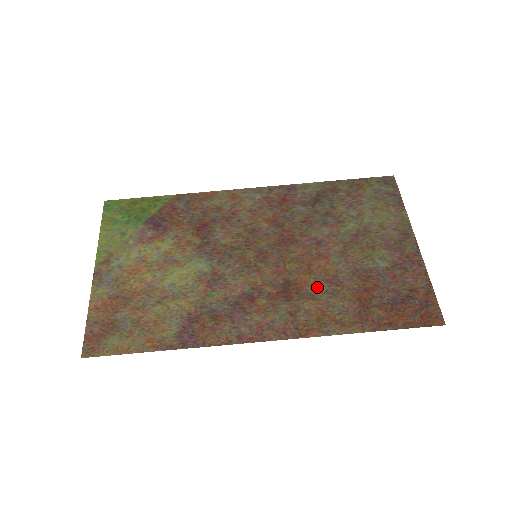
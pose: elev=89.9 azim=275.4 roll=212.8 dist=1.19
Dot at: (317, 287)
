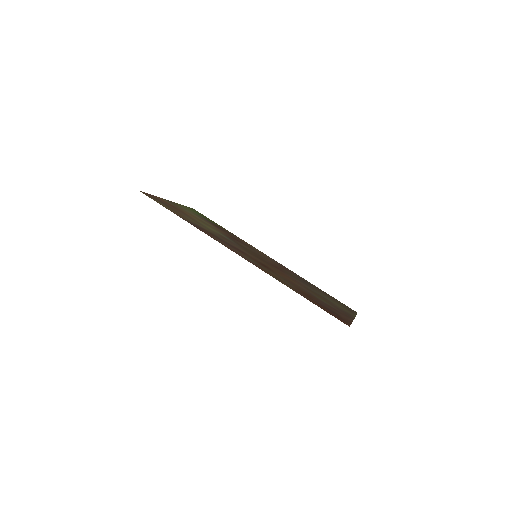
Dot at: (282, 276)
